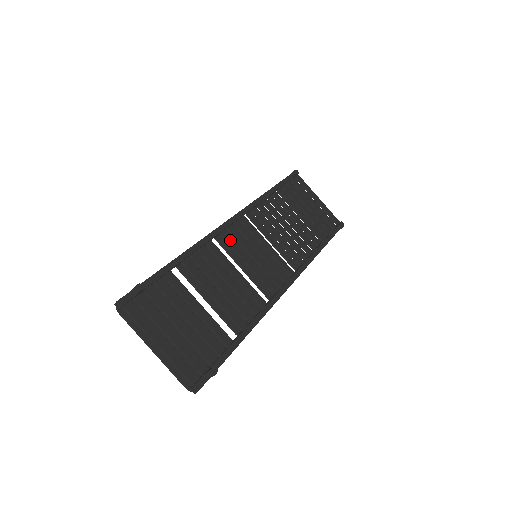
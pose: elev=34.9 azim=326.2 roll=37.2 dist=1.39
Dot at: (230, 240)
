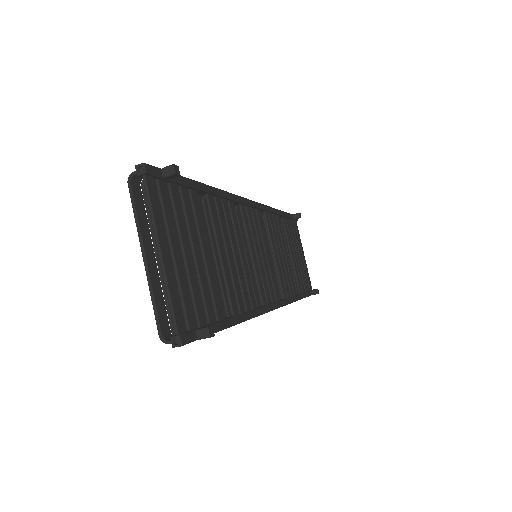
Dot at: (246, 219)
